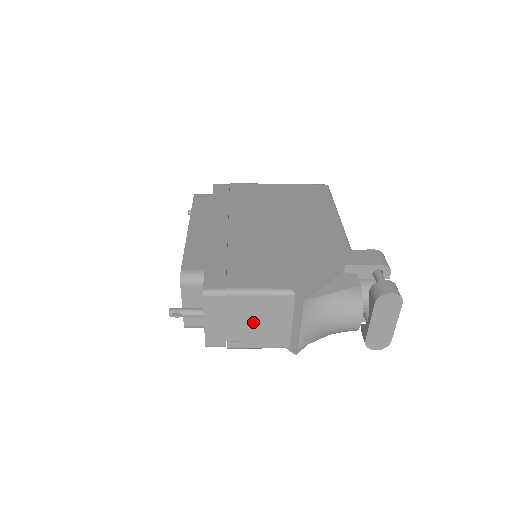
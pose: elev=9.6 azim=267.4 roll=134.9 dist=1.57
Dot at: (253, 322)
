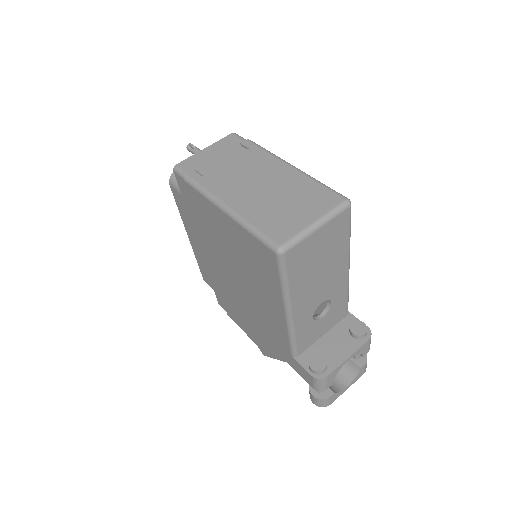
Dot at: occluded
